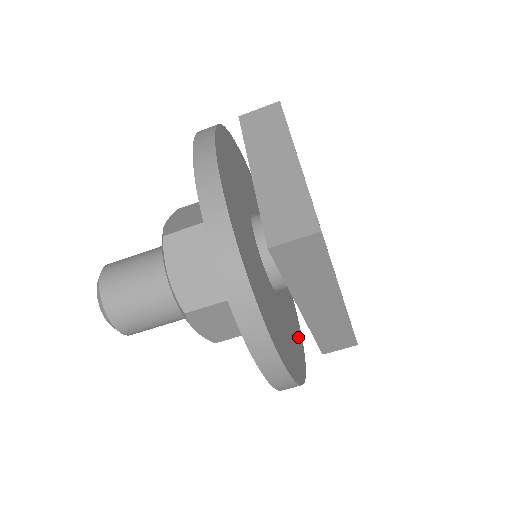
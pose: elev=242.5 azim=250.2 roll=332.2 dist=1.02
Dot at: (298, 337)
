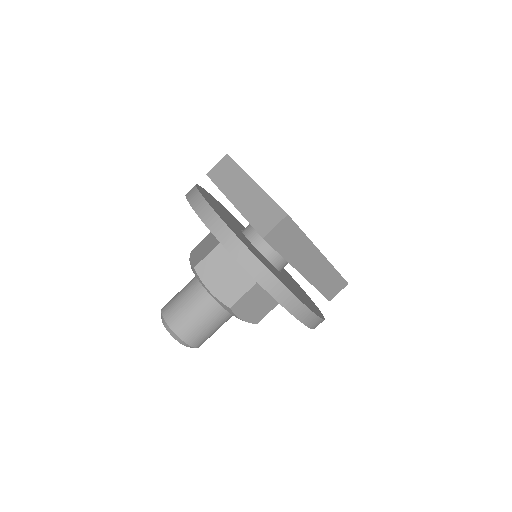
Dot at: (308, 298)
